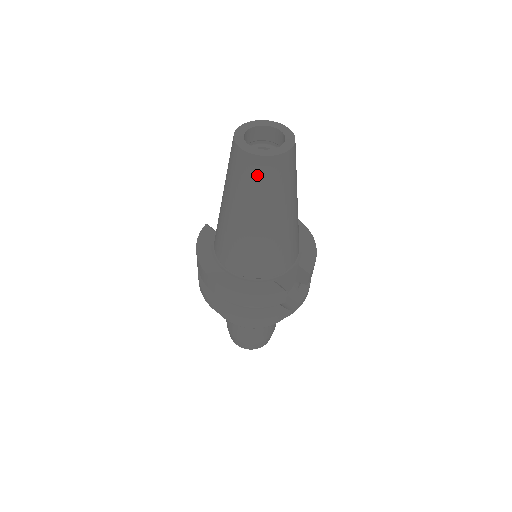
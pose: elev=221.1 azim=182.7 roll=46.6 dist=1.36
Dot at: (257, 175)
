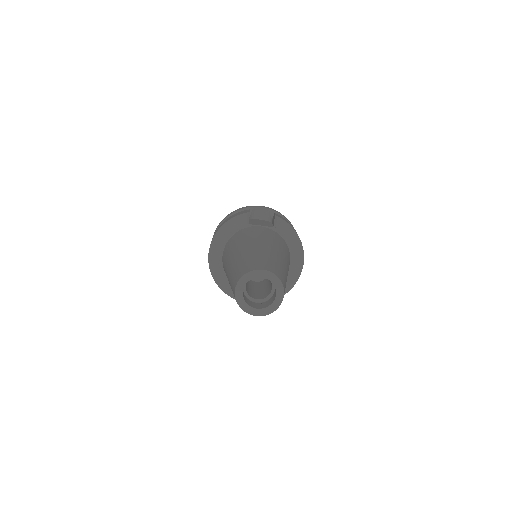
Dot at: occluded
